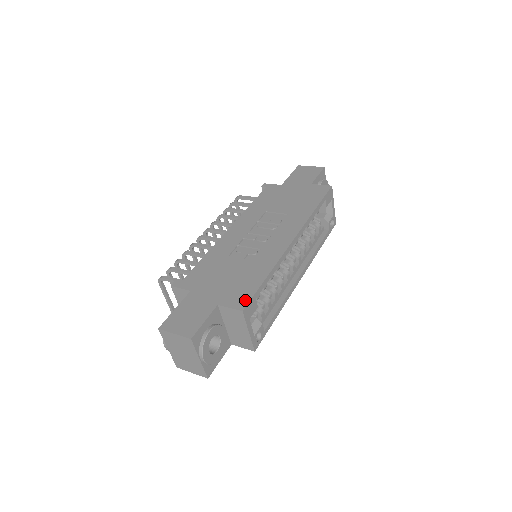
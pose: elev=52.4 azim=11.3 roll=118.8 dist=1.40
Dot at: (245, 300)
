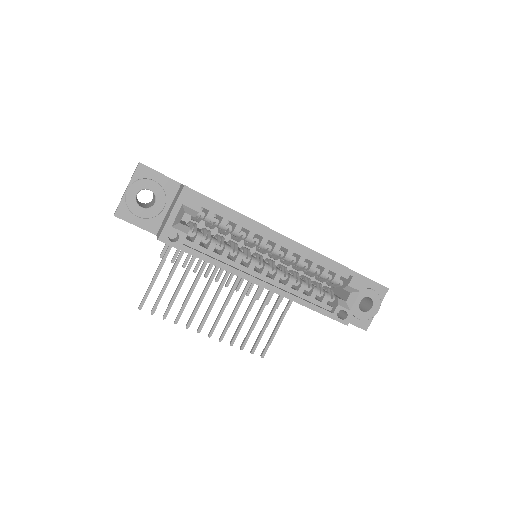
Dot at: occluded
